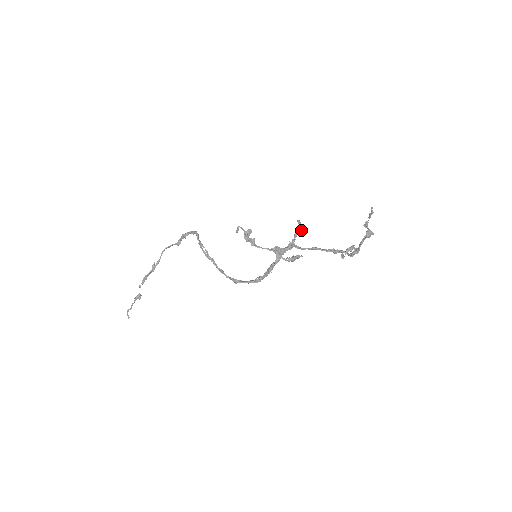
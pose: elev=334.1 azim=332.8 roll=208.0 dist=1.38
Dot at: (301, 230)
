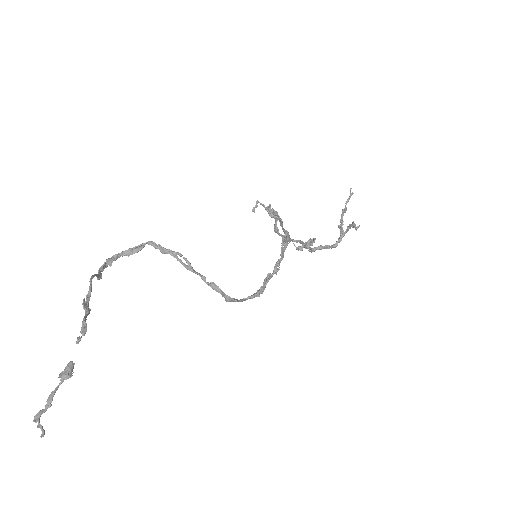
Dot at: (278, 230)
